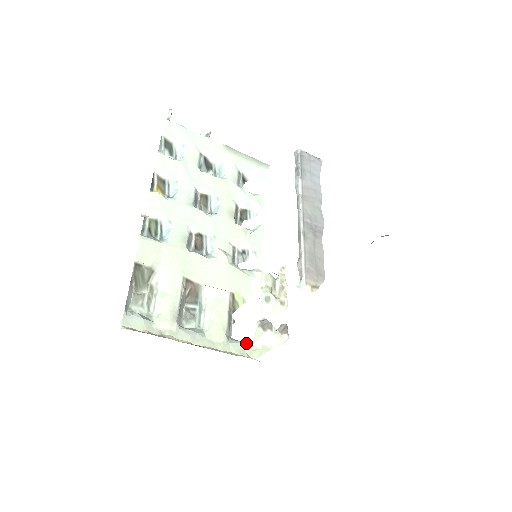
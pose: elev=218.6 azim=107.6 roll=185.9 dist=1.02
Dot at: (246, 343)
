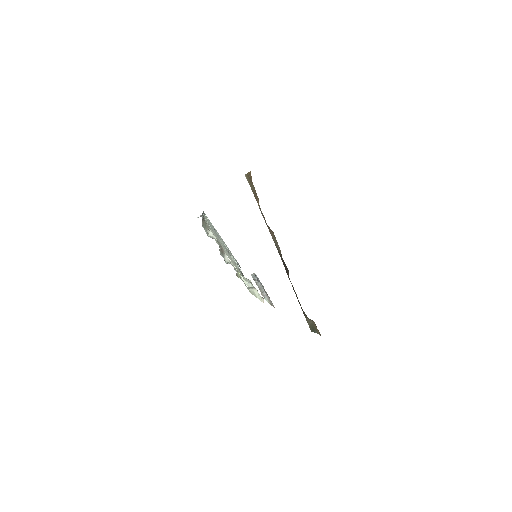
Dot at: occluded
